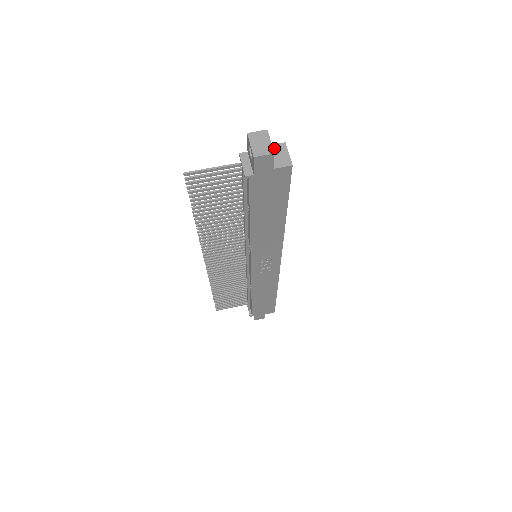
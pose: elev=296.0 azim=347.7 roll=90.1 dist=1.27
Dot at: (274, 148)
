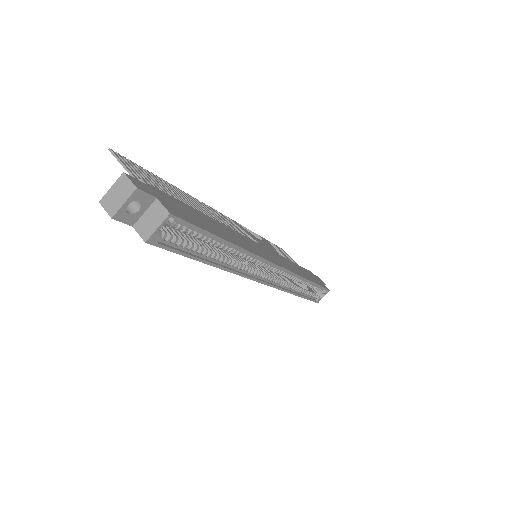
Dot at: (157, 208)
